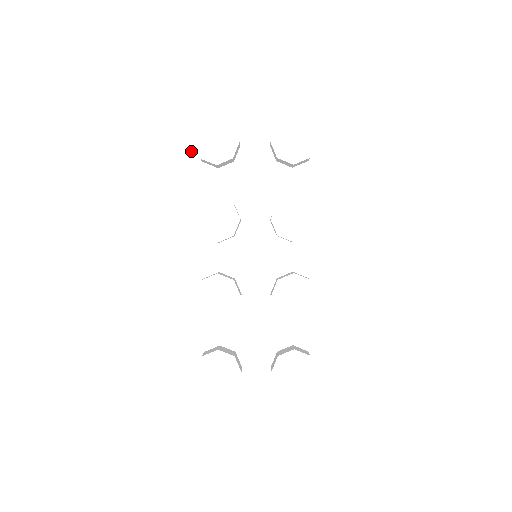
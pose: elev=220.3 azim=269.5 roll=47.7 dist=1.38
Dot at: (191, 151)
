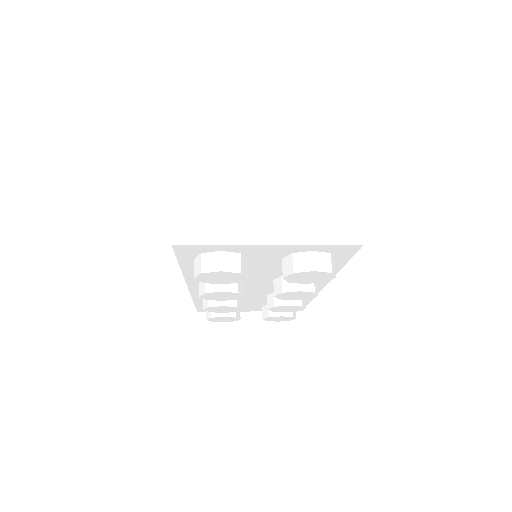
Dot at: (189, 261)
